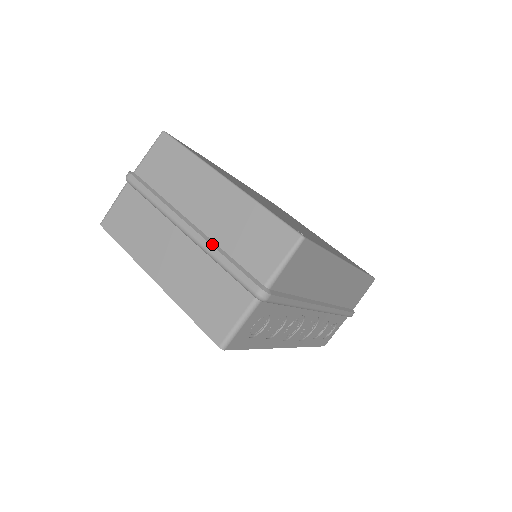
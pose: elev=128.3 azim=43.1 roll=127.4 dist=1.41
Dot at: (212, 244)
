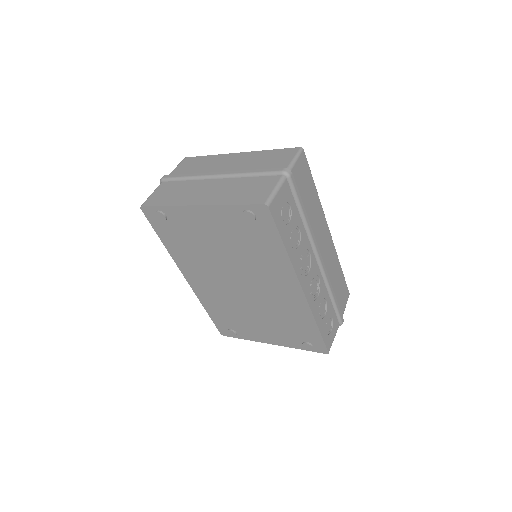
Dot at: (241, 171)
